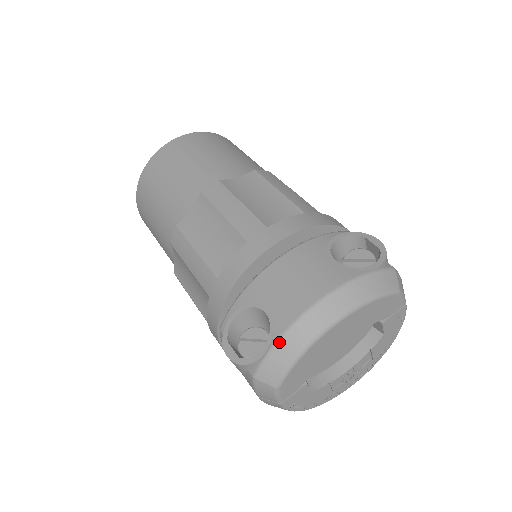
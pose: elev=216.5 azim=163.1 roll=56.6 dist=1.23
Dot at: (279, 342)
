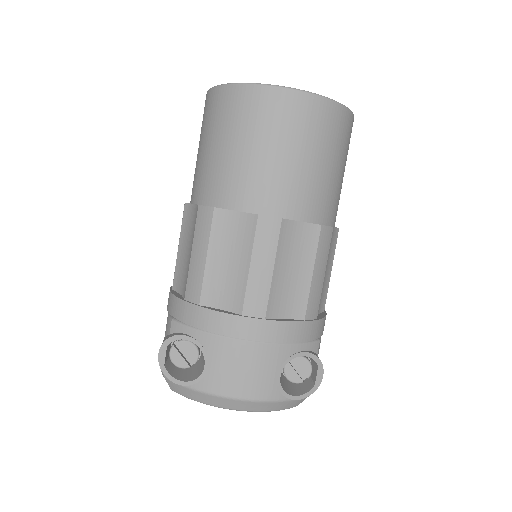
Dot at: (194, 391)
